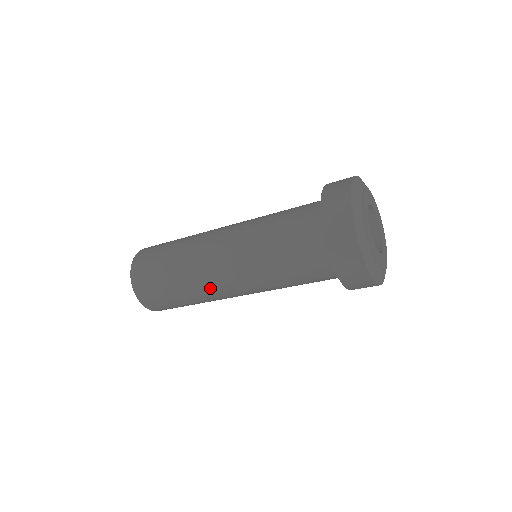
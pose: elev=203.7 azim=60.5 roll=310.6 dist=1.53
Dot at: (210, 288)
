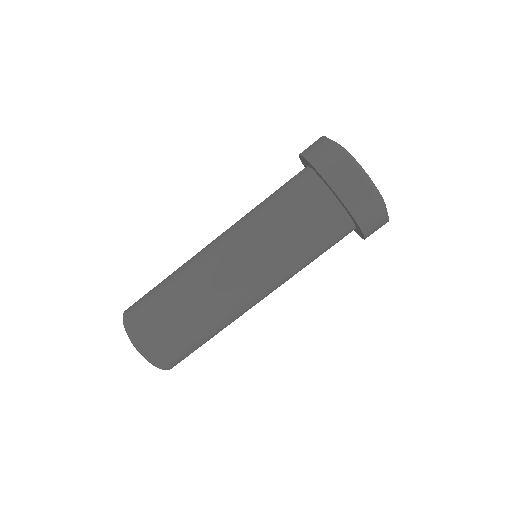
Dot at: (222, 298)
